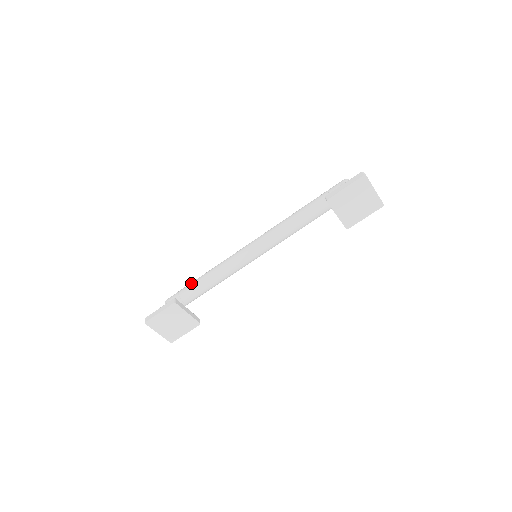
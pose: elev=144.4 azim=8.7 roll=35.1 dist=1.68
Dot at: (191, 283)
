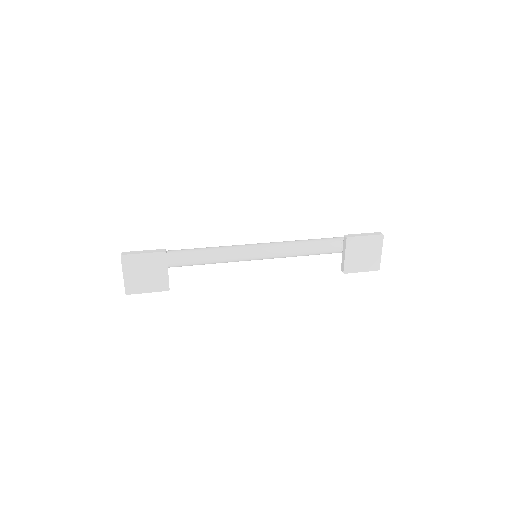
Dot at: occluded
